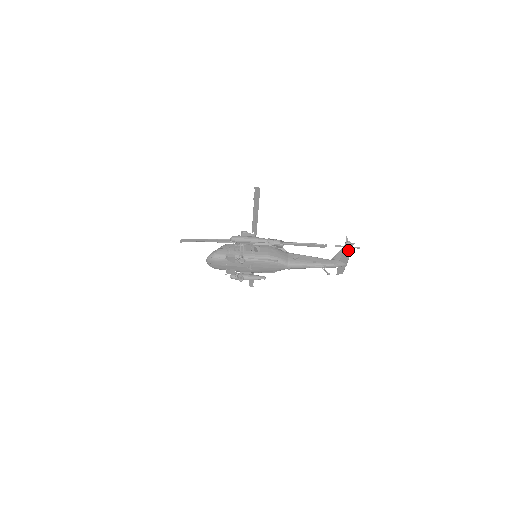
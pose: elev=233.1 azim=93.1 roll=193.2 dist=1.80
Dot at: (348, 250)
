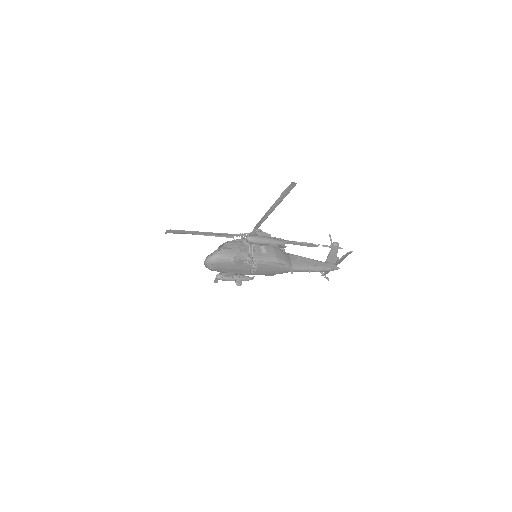
Dot at: (347, 254)
